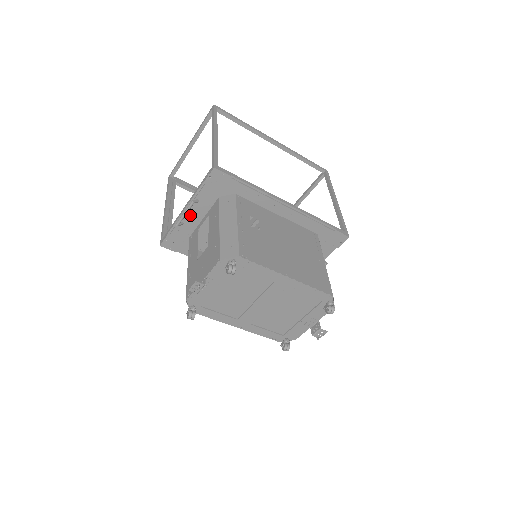
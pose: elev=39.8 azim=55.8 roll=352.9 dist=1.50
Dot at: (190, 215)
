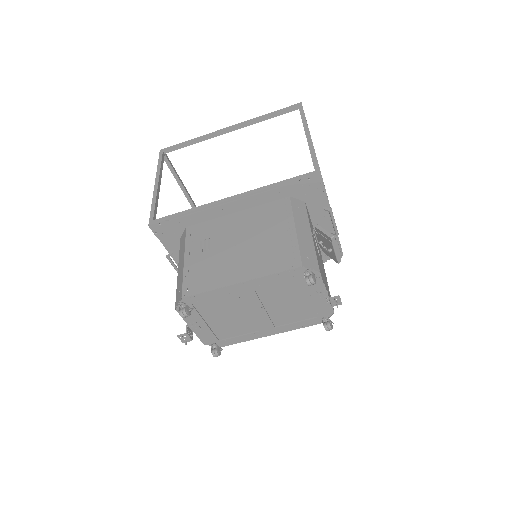
Dot at: occluded
